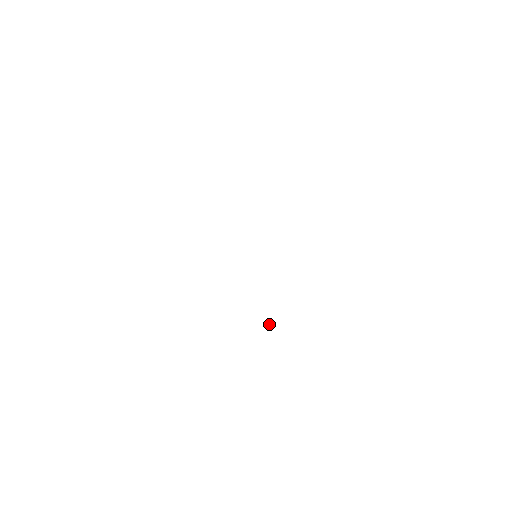
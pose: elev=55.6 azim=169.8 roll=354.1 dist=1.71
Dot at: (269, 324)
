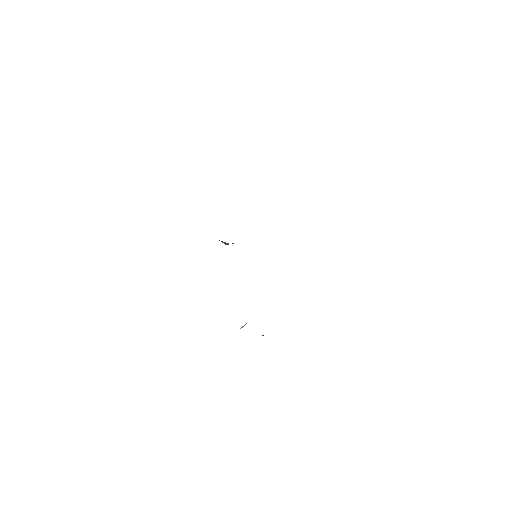
Dot at: (244, 325)
